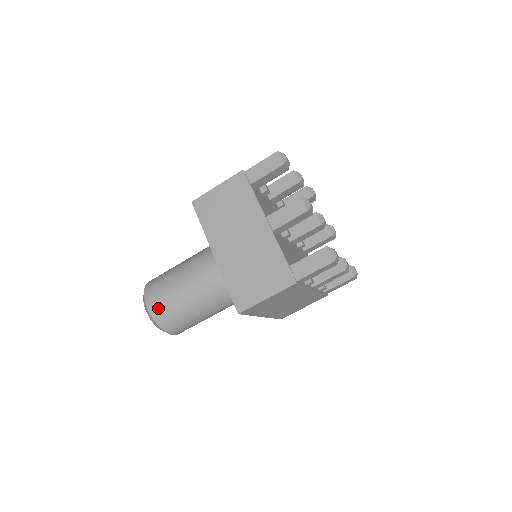
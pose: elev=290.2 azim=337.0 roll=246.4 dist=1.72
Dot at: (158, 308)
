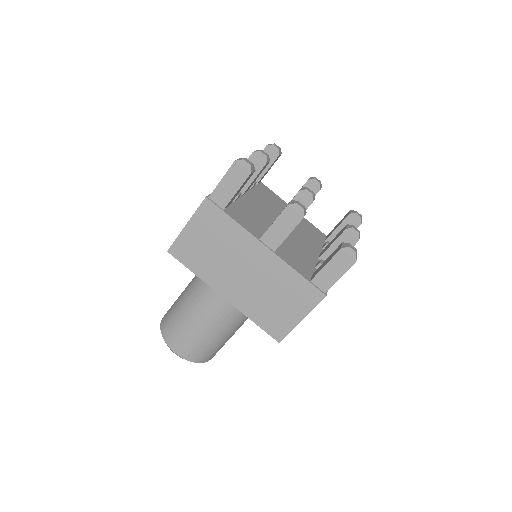
Dot at: (188, 351)
